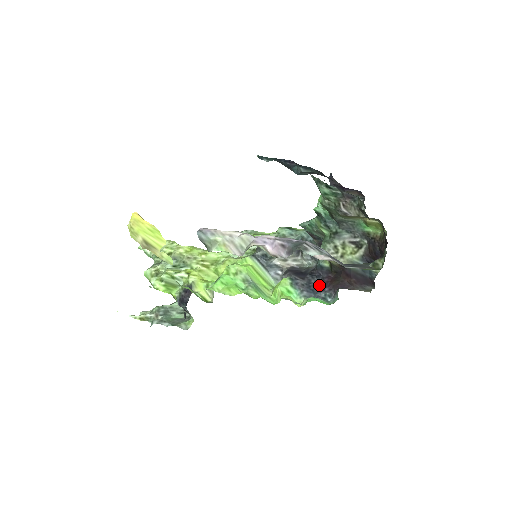
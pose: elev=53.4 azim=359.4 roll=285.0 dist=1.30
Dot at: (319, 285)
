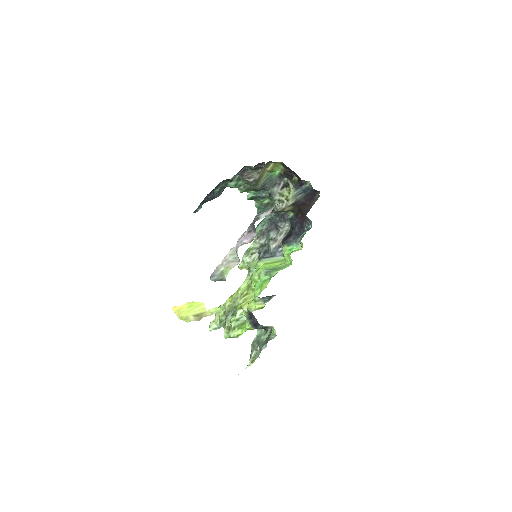
Dot at: (300, 228)
